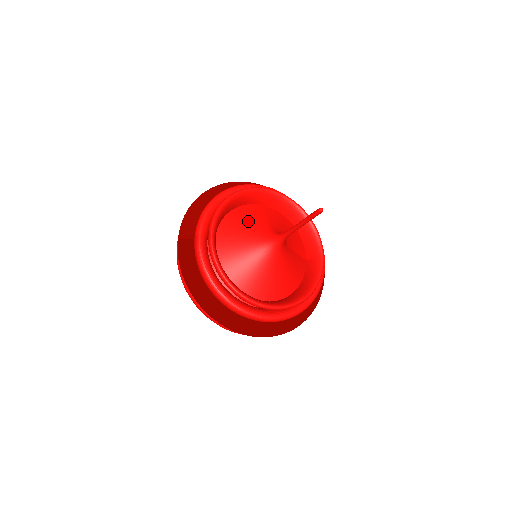
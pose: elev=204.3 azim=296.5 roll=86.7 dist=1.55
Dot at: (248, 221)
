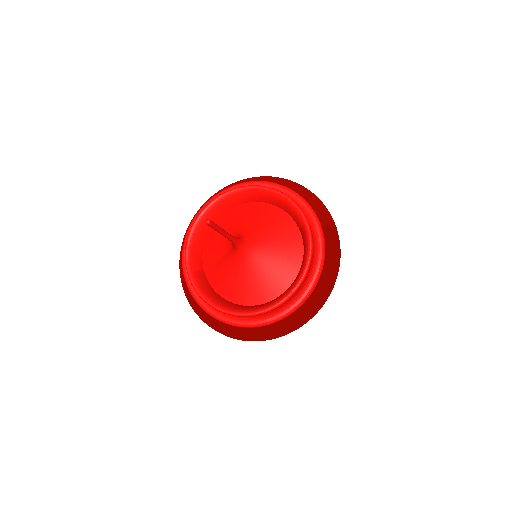
Dot at: (219, 237)
